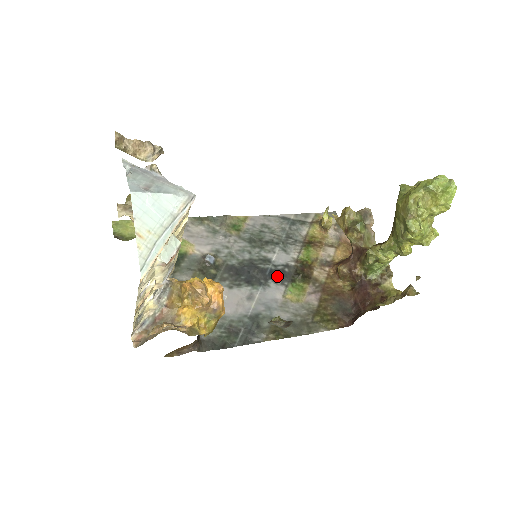
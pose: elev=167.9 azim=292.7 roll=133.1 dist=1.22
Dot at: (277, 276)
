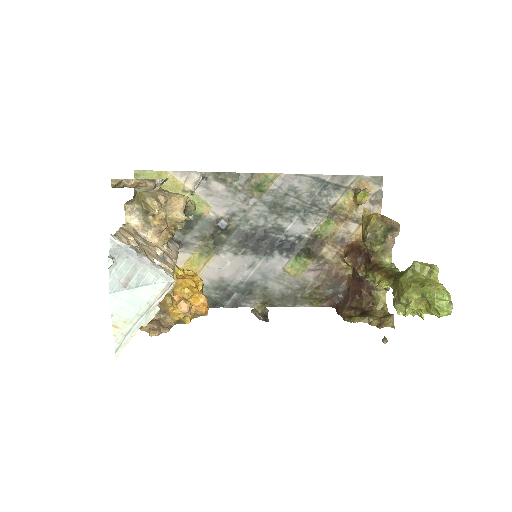
Dot at: (285, 248)
